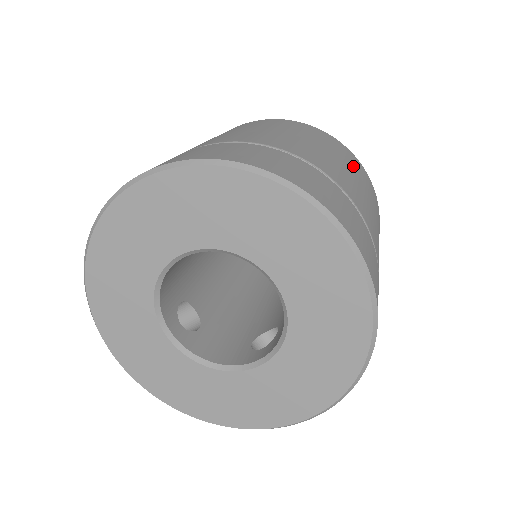
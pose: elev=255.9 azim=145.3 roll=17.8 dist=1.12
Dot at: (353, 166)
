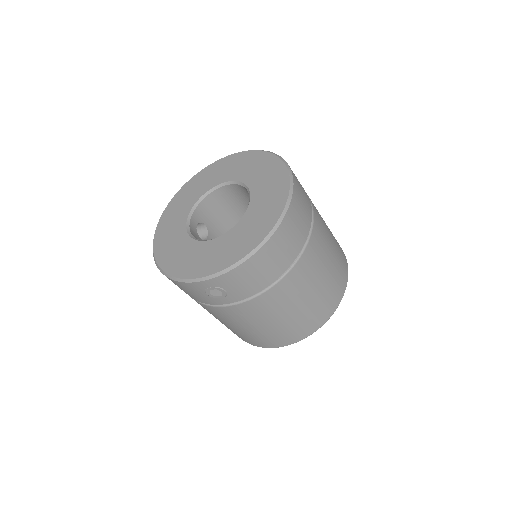
Dot at: (338, 249)
